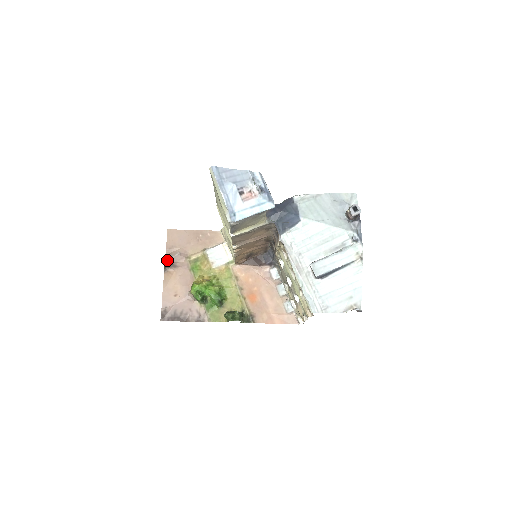
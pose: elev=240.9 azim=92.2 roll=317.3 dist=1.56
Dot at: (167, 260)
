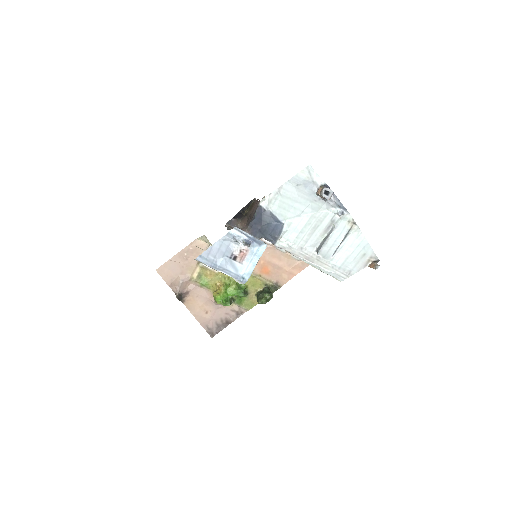
Dot at: (178, 294)
